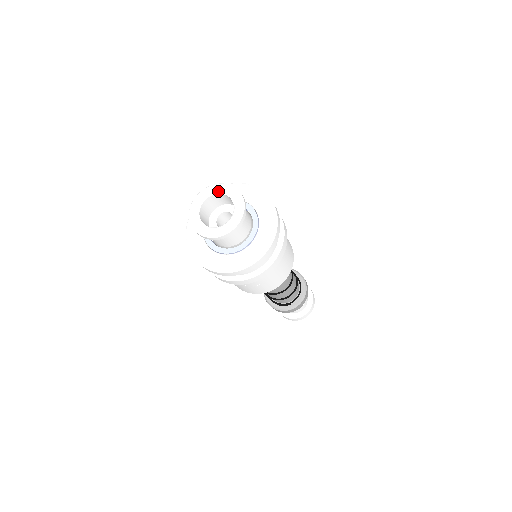
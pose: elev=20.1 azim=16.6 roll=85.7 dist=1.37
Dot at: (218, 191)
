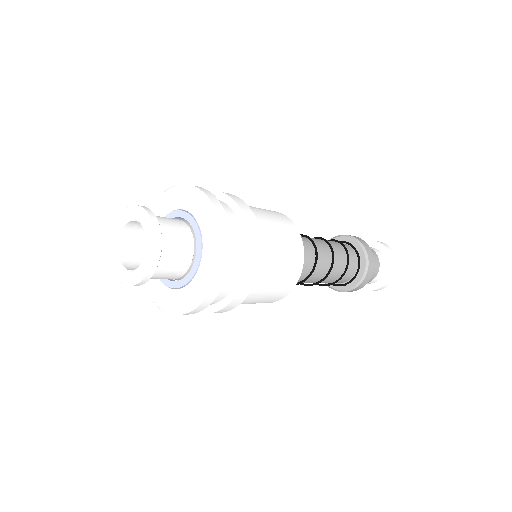
Dot at: (133, 217)
